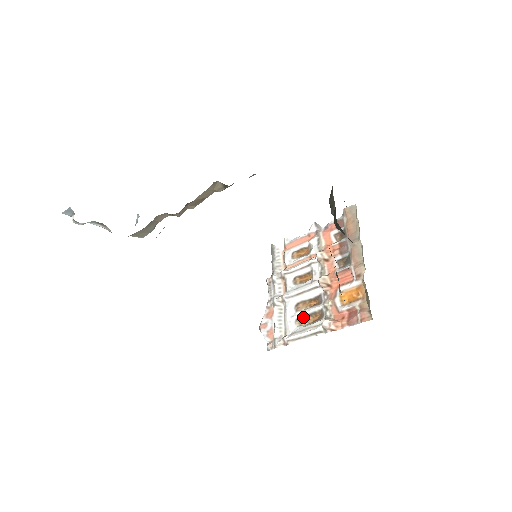
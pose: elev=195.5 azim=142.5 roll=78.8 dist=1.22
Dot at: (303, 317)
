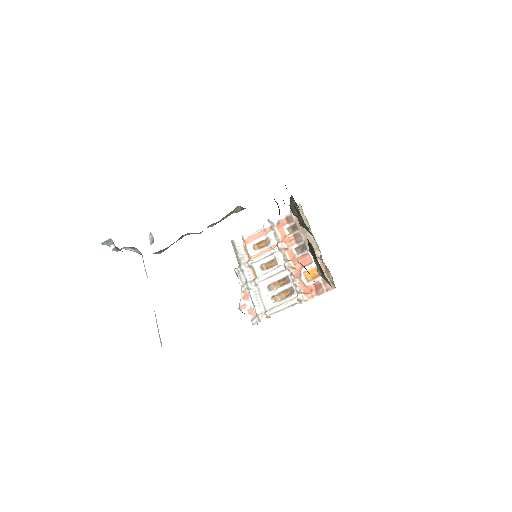
Dot at: (276, 295)
